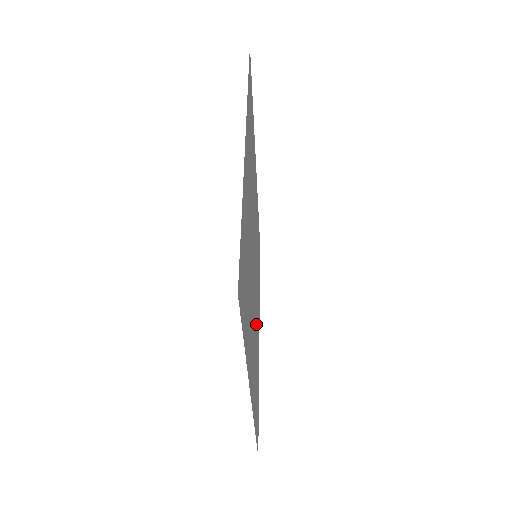
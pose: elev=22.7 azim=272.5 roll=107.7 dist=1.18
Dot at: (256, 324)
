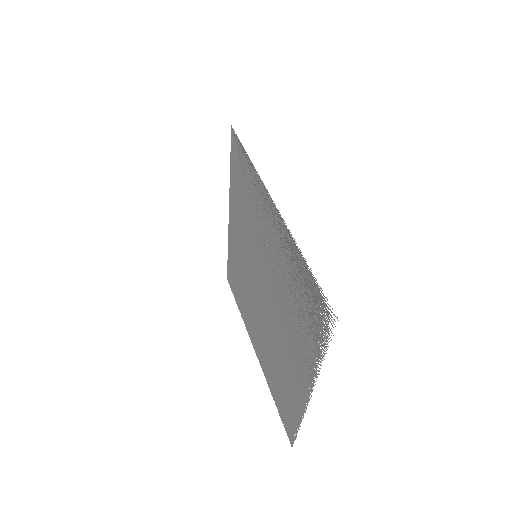
Dot at: (245, 271)
